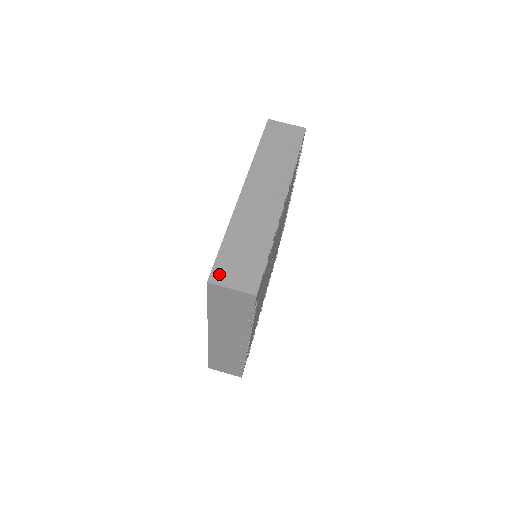
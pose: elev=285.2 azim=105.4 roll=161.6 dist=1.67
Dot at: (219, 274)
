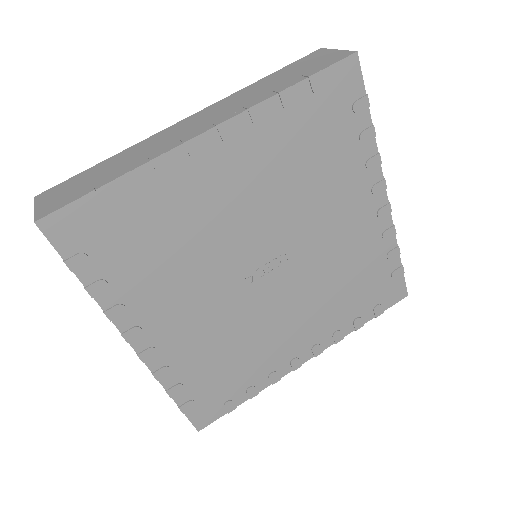
Dot at: (50, 192)
